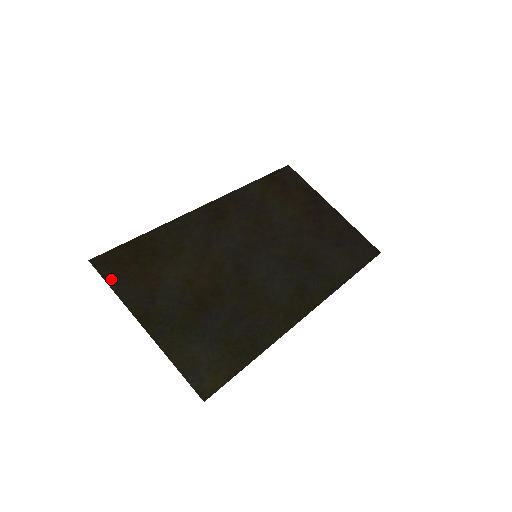
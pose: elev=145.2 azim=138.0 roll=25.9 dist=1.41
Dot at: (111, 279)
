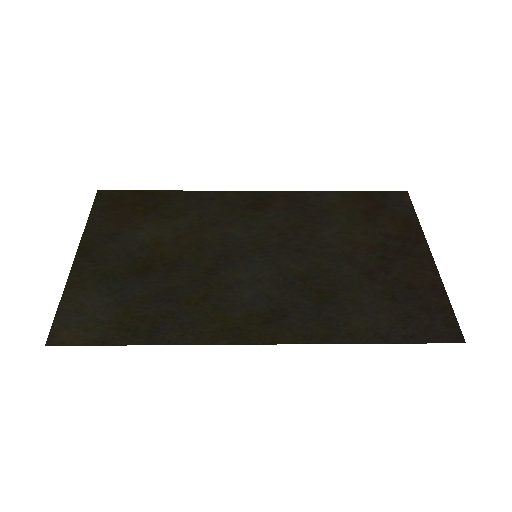
Dot at: (97, 210)
